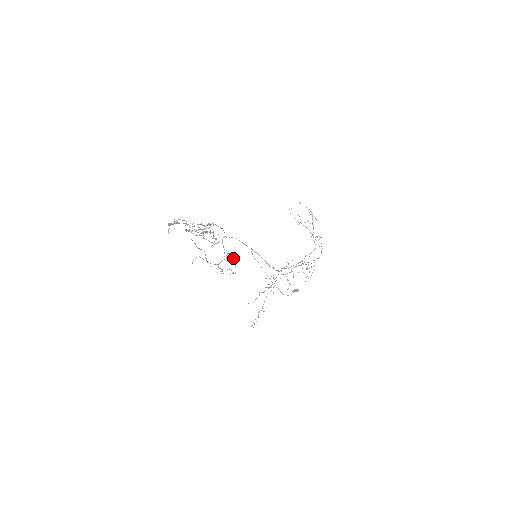
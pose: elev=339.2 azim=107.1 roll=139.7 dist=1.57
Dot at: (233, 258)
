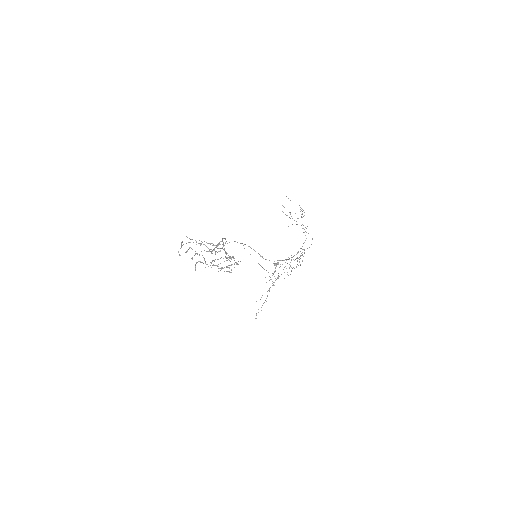
Dot at: (234, 260)
